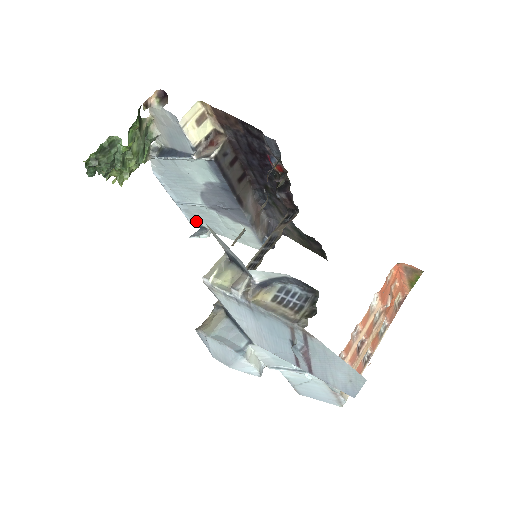
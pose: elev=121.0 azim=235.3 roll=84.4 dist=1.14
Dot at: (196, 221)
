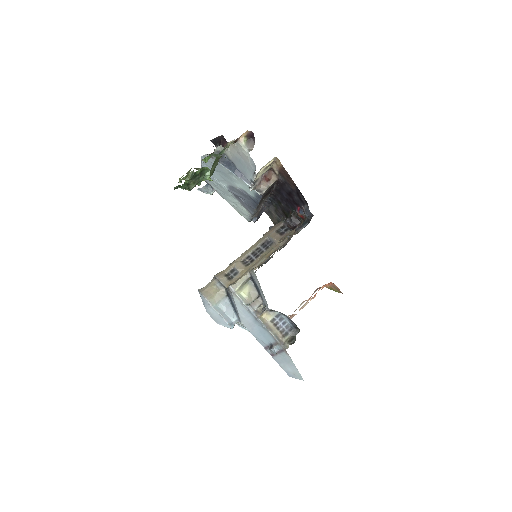
Dot at: (208, 181)
